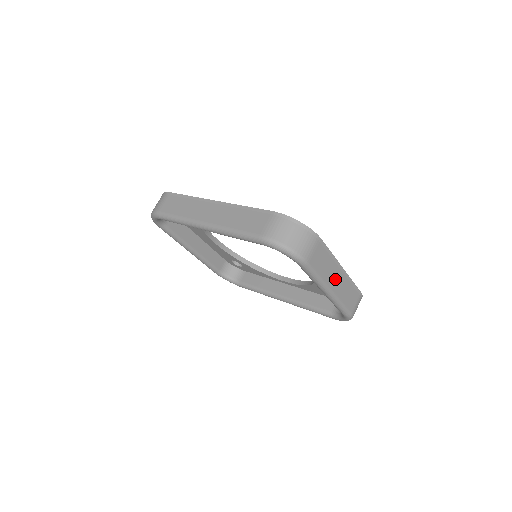
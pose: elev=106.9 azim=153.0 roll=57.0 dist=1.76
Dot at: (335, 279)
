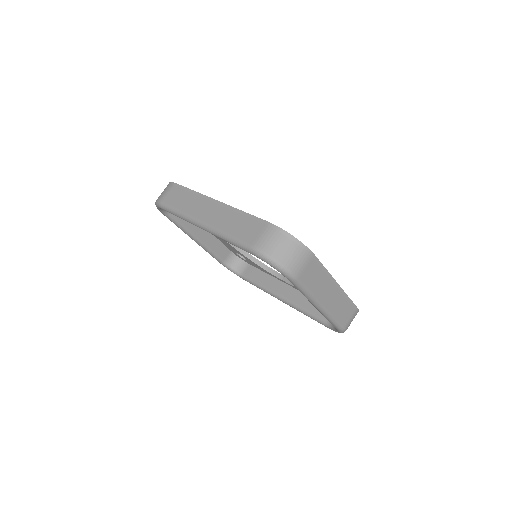
Dot at: (328, 294)
